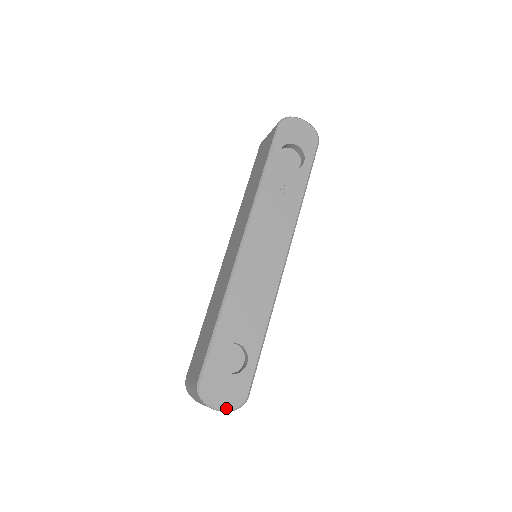
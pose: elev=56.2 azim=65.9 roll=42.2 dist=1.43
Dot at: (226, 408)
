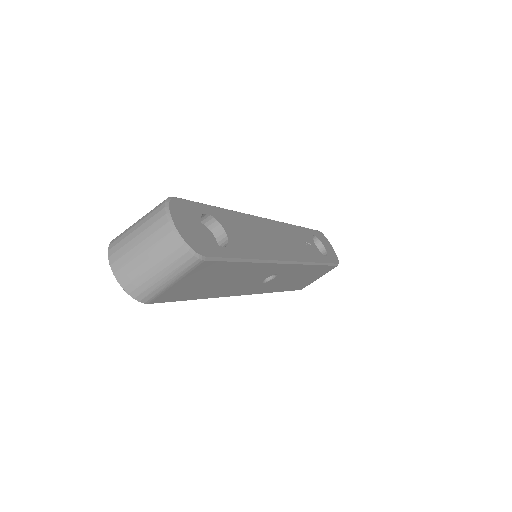
Dot at: (181, 233)
